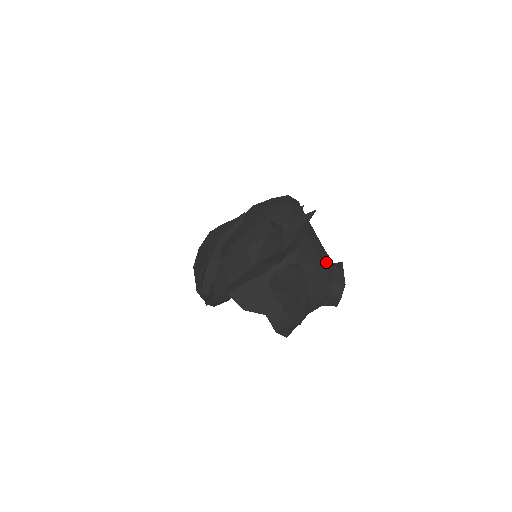
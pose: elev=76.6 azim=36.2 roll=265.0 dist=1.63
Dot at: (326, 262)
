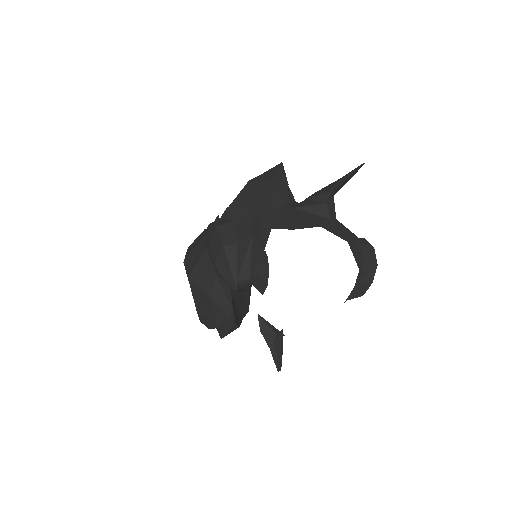
Dot at: occluded
